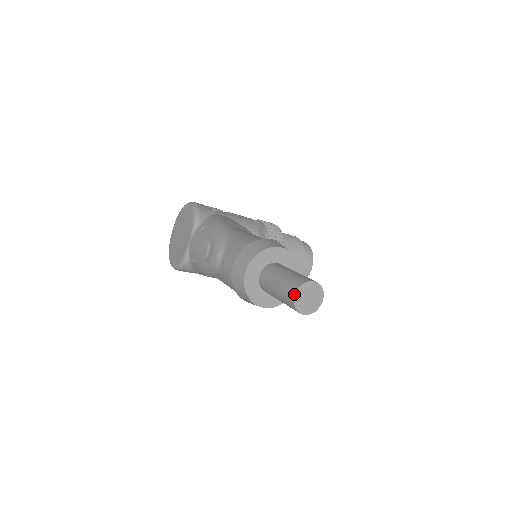
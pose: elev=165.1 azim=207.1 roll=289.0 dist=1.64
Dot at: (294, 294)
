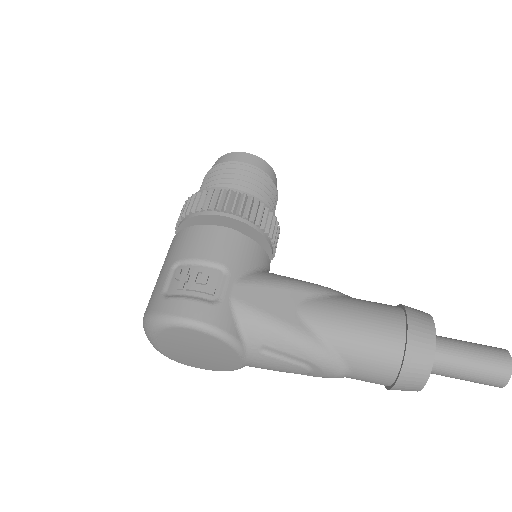
Dot at: occluded
